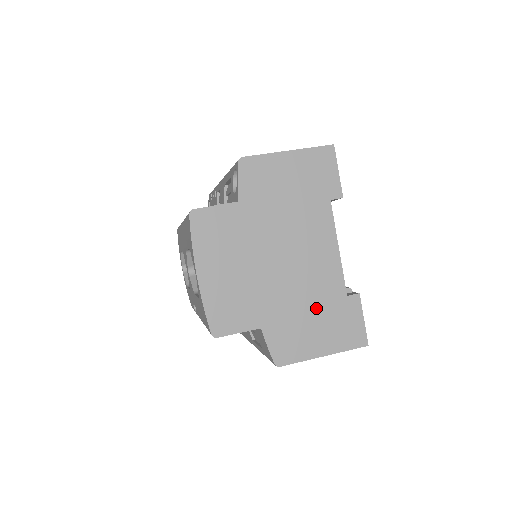
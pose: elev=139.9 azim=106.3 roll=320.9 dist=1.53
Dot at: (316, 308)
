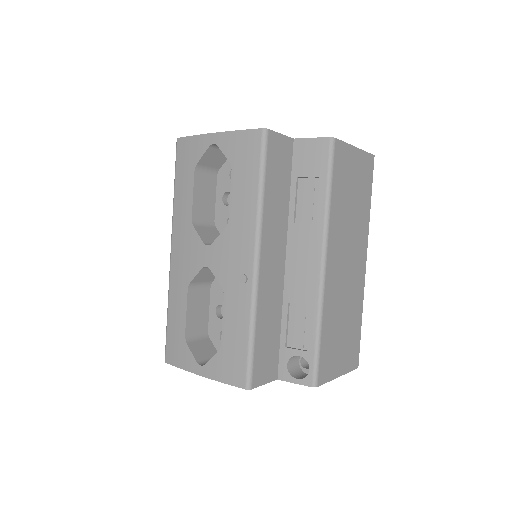
Dot at: occluded
